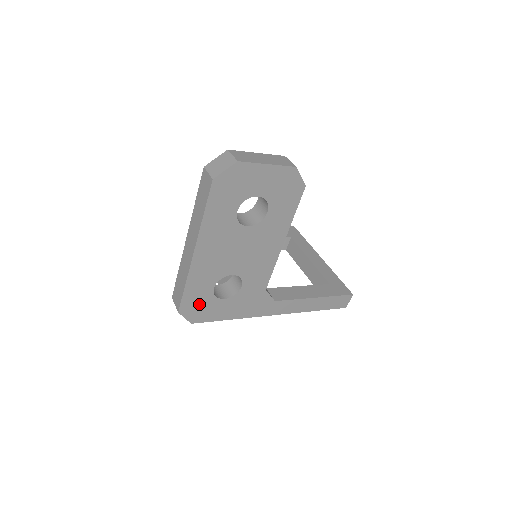
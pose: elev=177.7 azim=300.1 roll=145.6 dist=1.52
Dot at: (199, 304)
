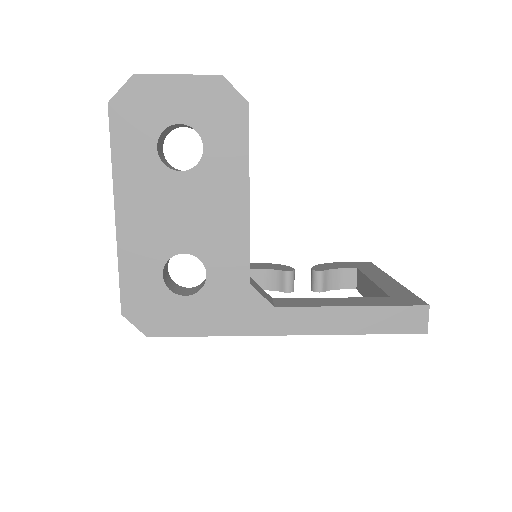
Dot at: (149, 302)
